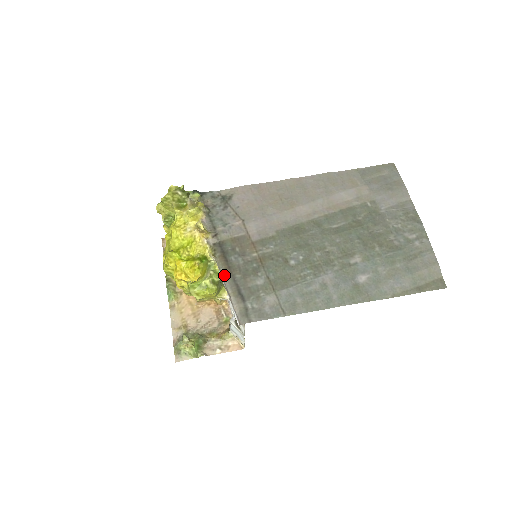
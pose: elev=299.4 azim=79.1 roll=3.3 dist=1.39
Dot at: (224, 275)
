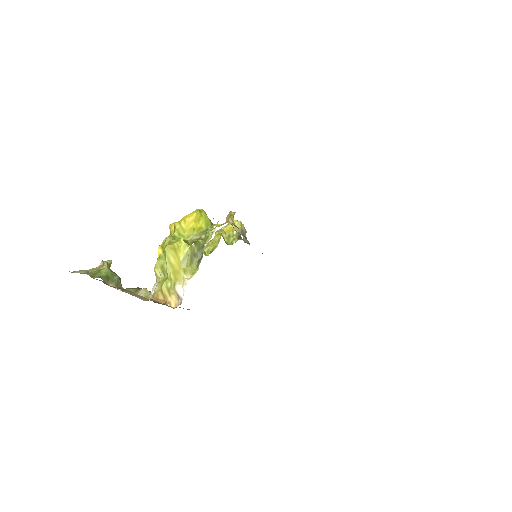
Dot at: occluded
